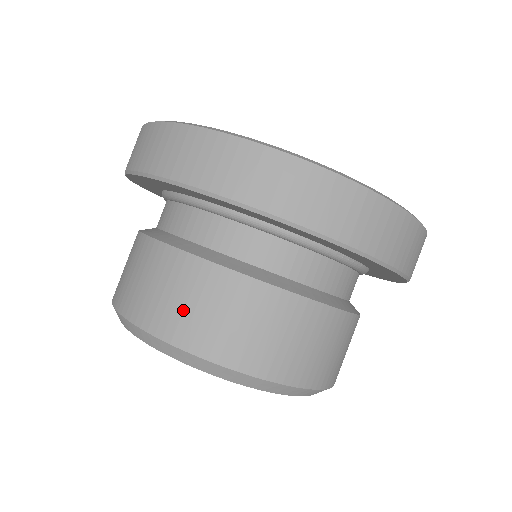
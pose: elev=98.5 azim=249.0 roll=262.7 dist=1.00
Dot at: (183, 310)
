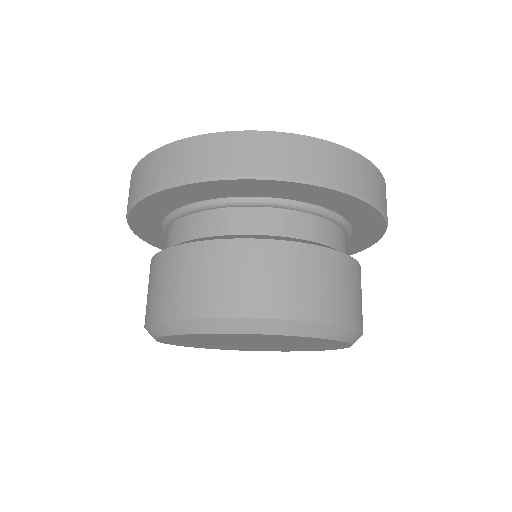
Dot at: (215, 286)
